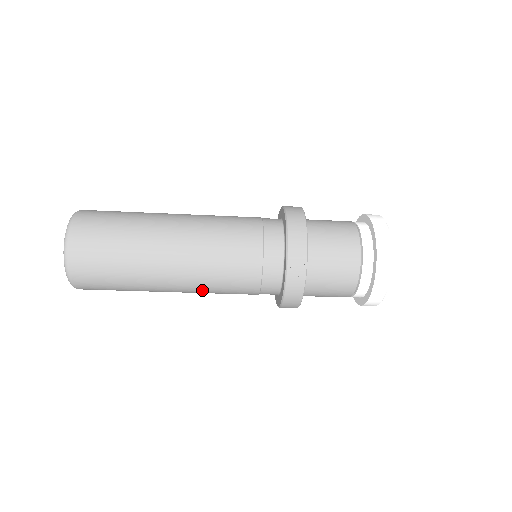
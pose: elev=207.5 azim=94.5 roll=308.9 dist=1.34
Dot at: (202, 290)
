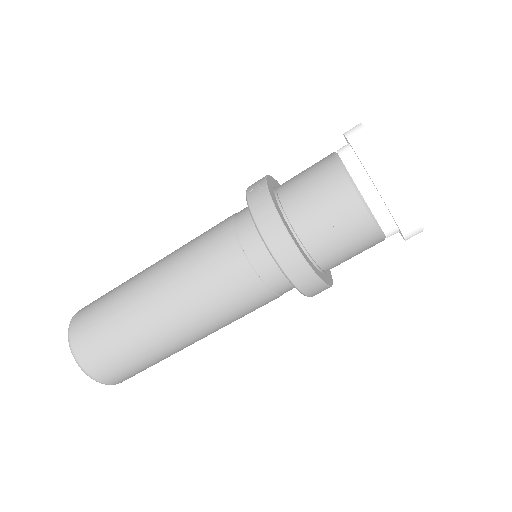
Dot at: (188, 295)
